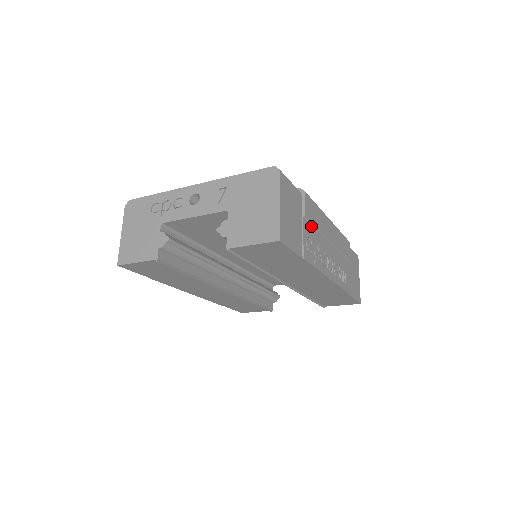
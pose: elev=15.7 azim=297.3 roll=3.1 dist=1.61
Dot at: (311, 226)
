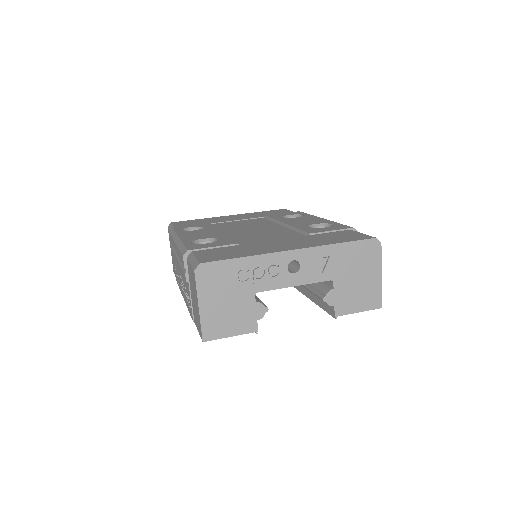
Dot at: occluded
